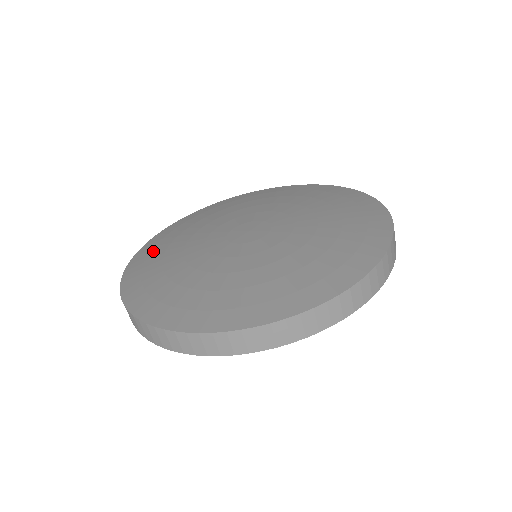
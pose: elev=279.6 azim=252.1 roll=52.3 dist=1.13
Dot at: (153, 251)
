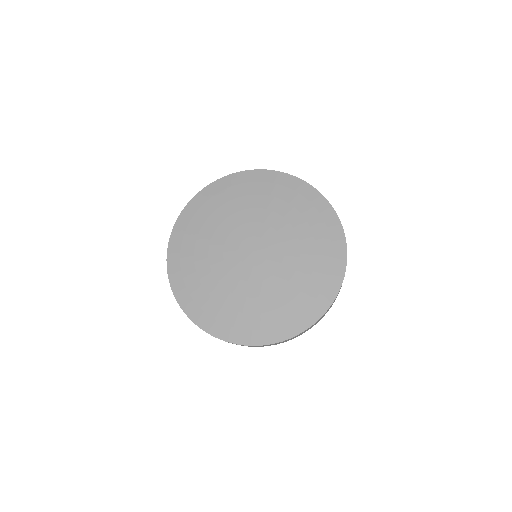
Dot at: (186, 238)
